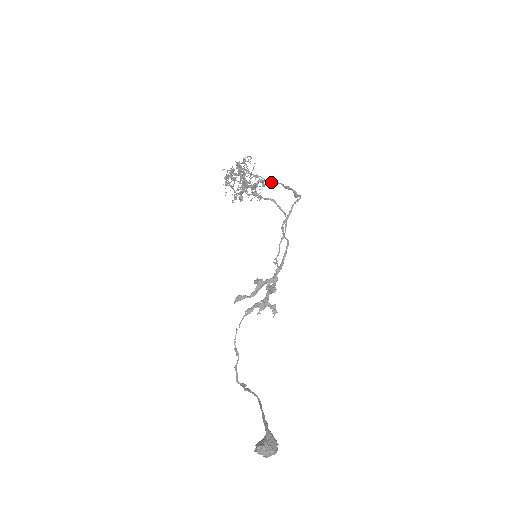
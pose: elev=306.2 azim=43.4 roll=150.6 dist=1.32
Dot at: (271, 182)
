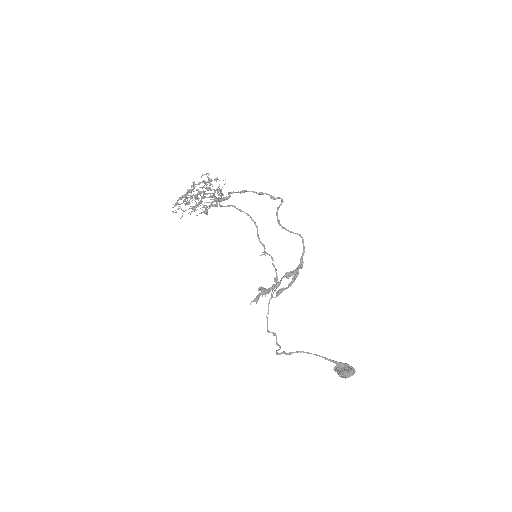
Dot at: (241, 192)
